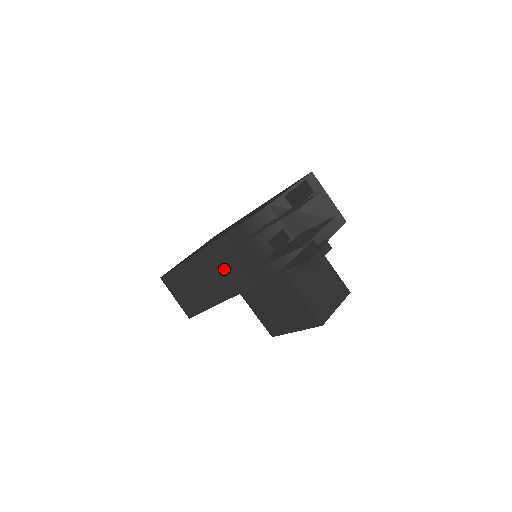
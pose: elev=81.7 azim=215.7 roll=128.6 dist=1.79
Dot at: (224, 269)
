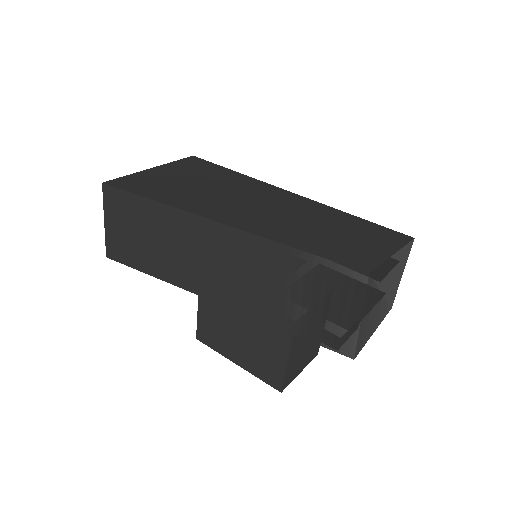
Dot at: (220, 264)
